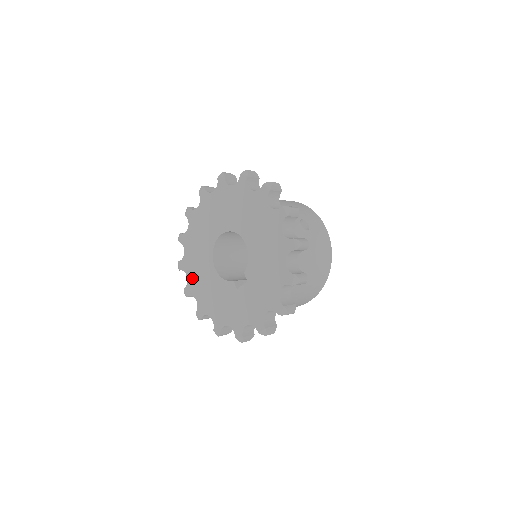
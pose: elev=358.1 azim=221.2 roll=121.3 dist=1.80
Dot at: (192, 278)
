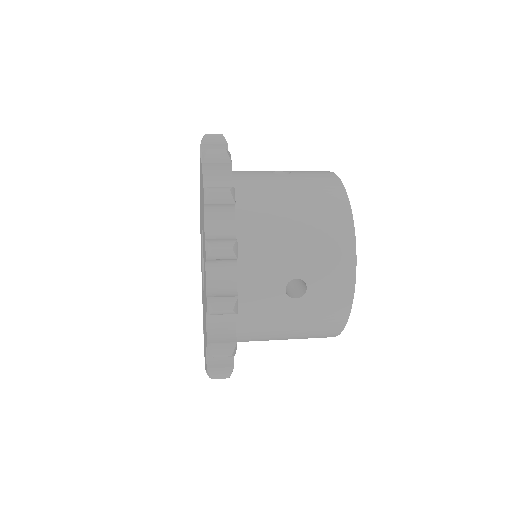
Dot at: occluded
